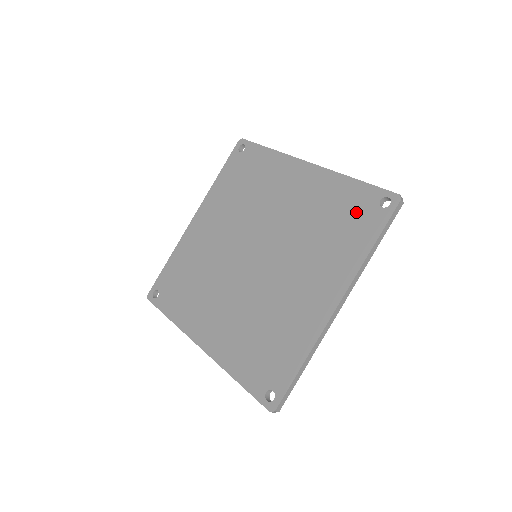
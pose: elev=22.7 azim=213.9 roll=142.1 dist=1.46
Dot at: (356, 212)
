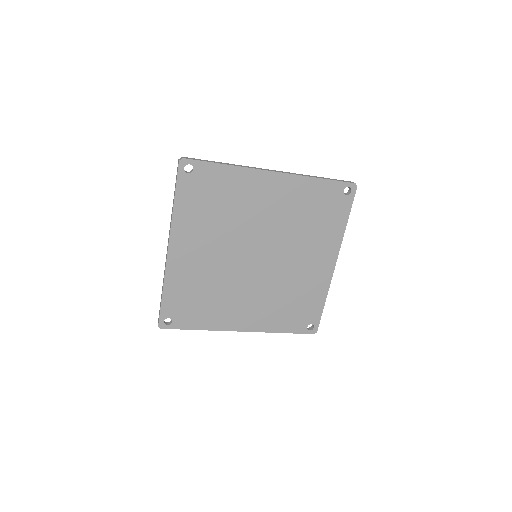
Dot at: (329, 203)
